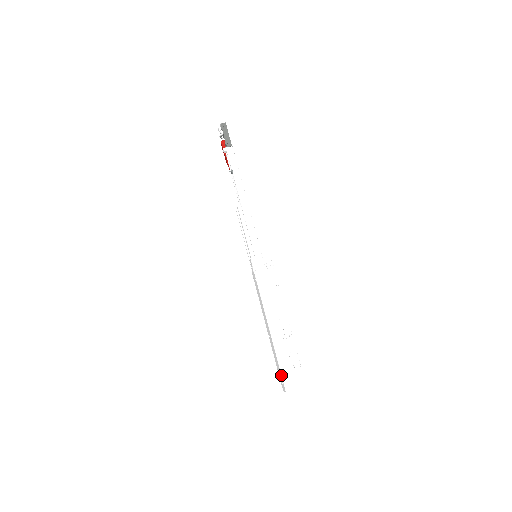
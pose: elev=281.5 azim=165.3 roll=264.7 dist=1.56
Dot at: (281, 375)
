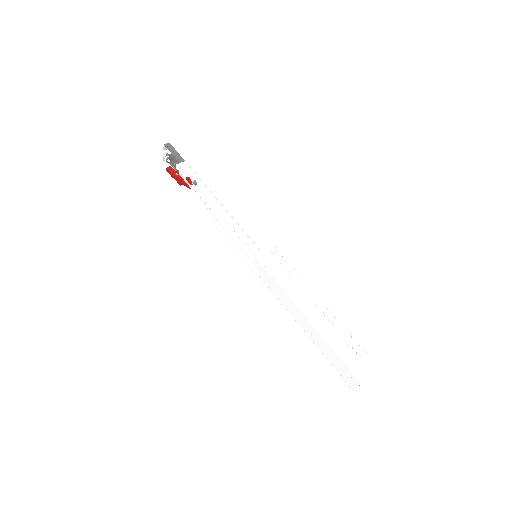
Dot at: (347, 366)
